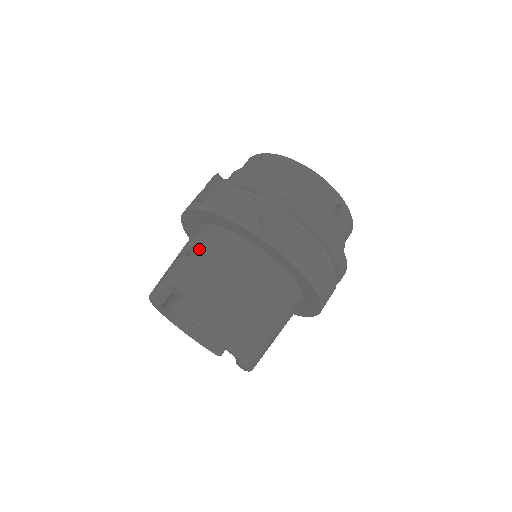
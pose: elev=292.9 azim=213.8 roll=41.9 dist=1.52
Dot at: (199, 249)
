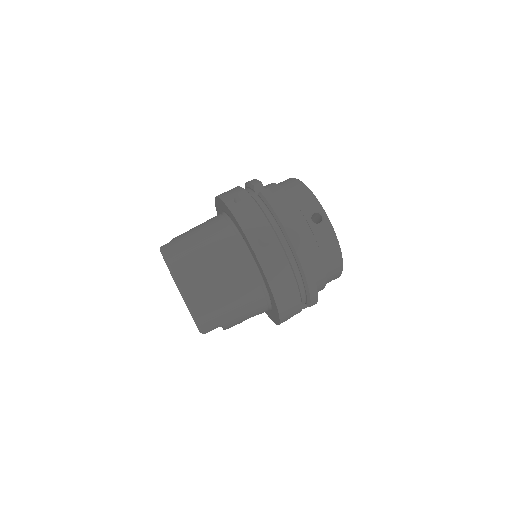
Dot at: occluded
